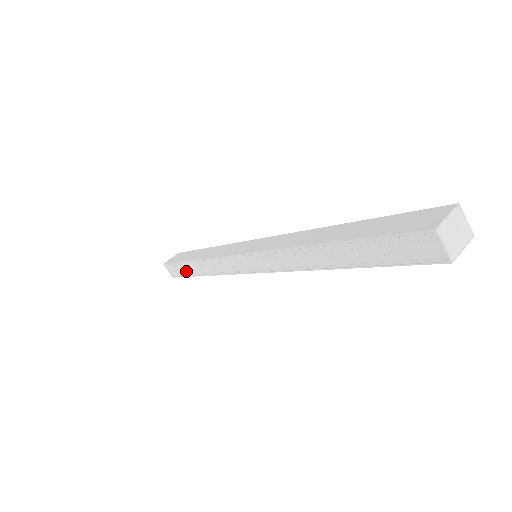
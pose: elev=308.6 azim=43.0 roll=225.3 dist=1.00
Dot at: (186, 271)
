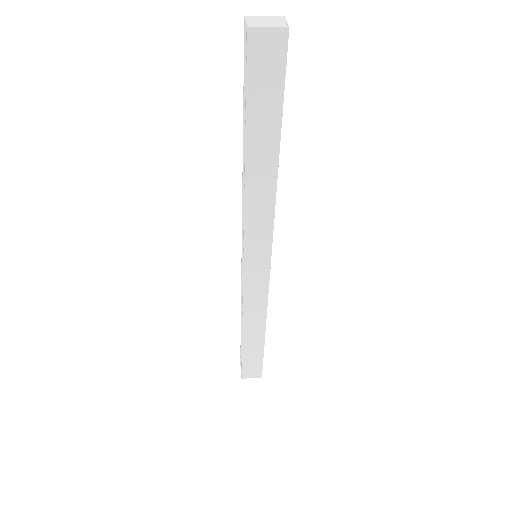
Dot at: occluded
